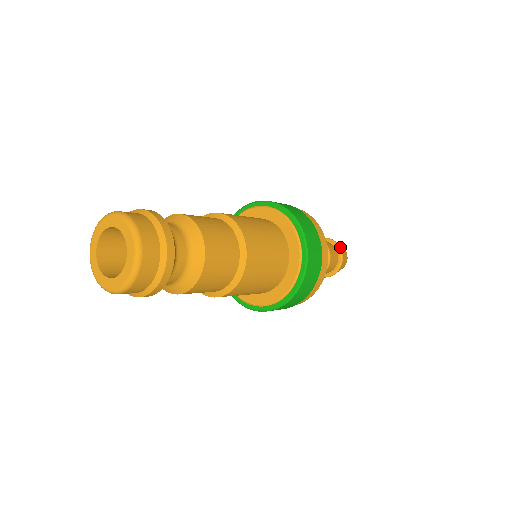
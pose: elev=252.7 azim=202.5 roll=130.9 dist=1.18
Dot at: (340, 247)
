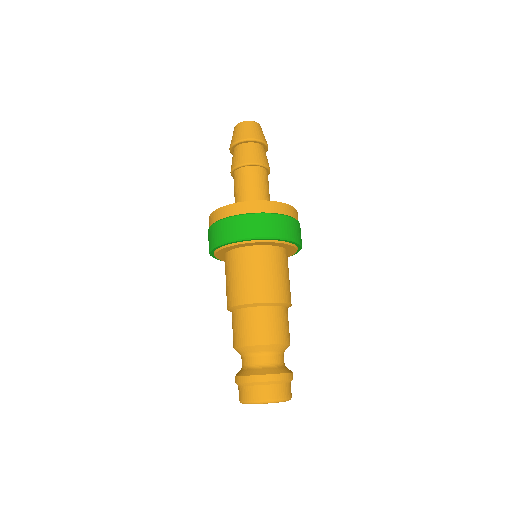
Dot at: (256, 139)
